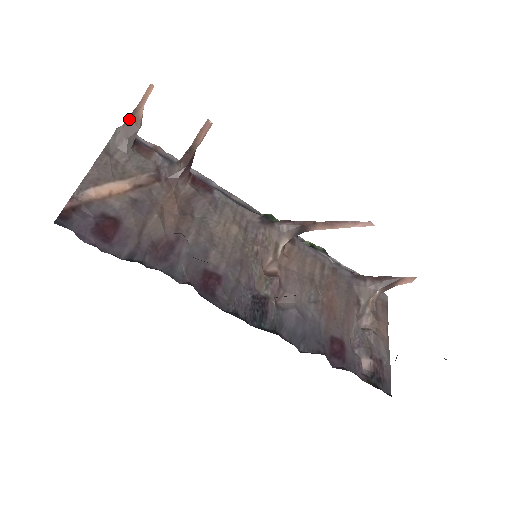
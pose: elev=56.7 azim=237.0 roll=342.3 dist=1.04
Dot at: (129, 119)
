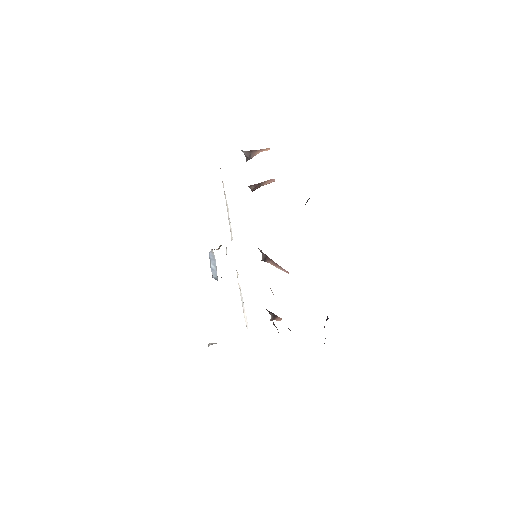
Dot at: (251, 151)
